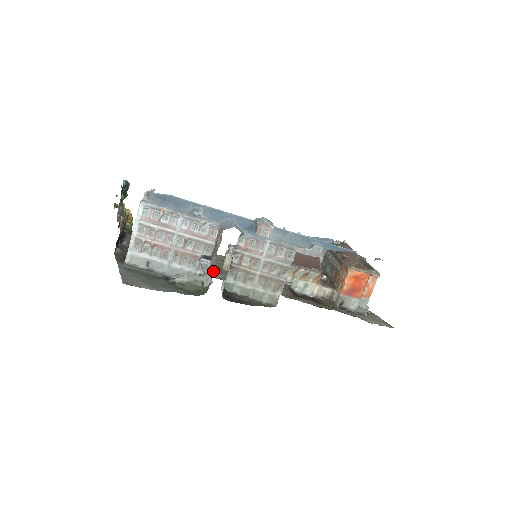
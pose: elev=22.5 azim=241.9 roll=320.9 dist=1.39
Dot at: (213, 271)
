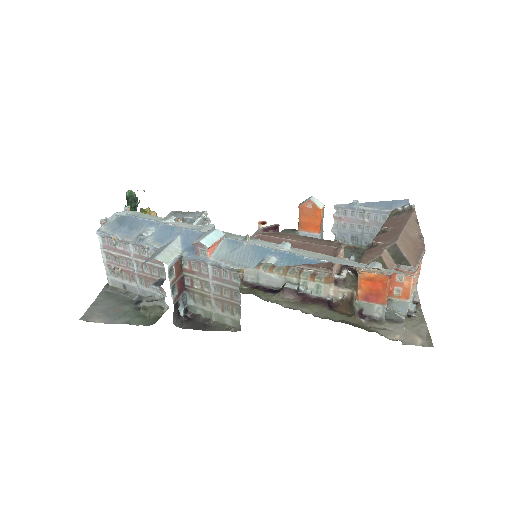
Dot at: occluded
